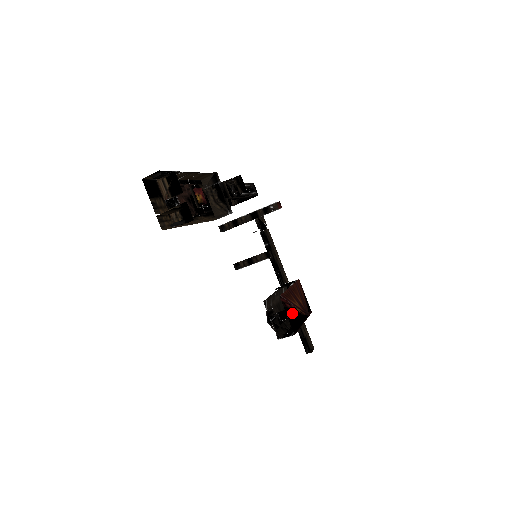
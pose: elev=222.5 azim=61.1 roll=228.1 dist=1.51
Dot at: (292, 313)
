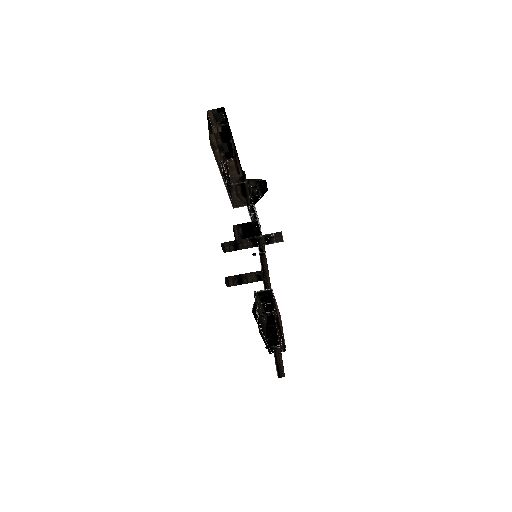
Dot at: (277, 315)
